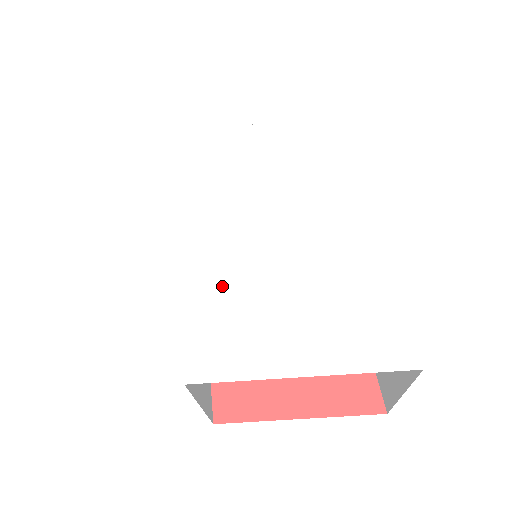
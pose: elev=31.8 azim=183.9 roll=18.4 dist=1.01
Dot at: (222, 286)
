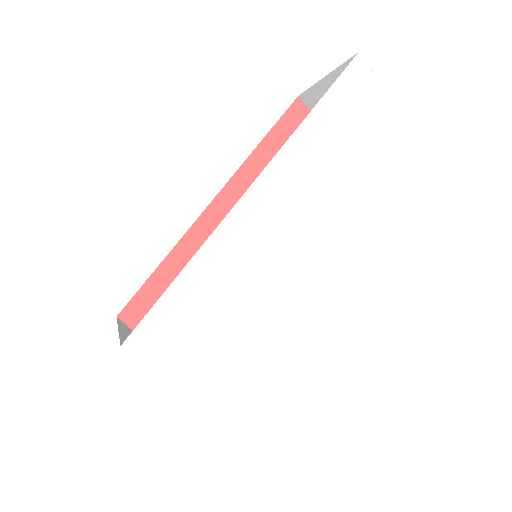
Dot at: (209, 298)
